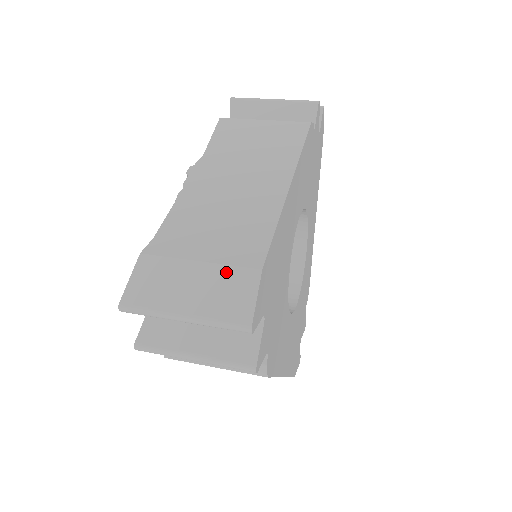
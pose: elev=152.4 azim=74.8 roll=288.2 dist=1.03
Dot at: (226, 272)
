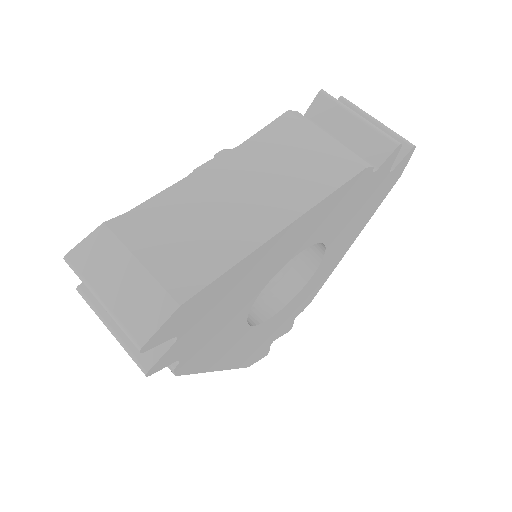
Dot at: (153, 287)
